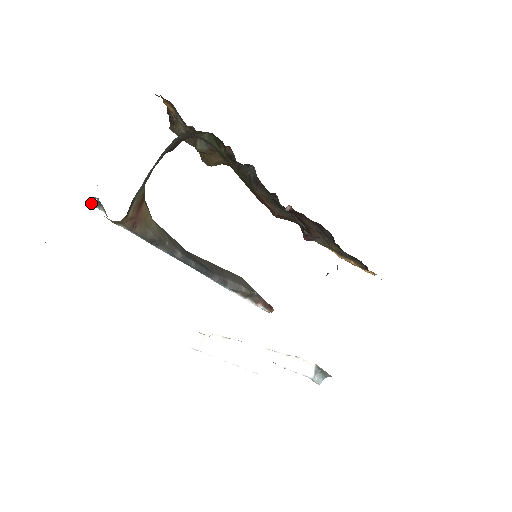
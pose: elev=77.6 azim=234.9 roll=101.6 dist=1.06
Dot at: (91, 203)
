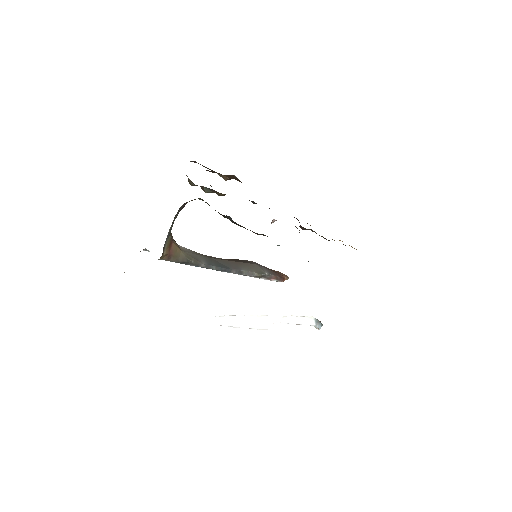
Dot at: occluded
